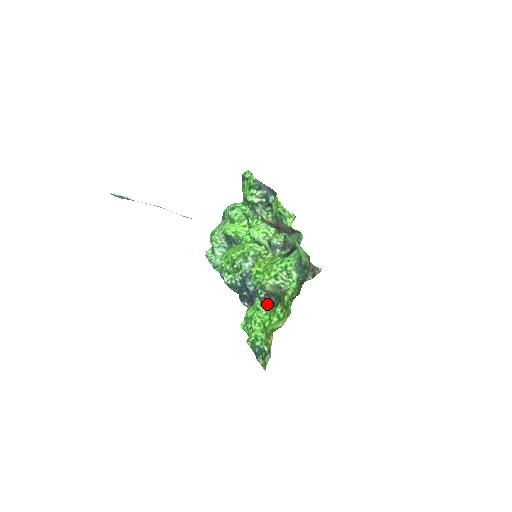
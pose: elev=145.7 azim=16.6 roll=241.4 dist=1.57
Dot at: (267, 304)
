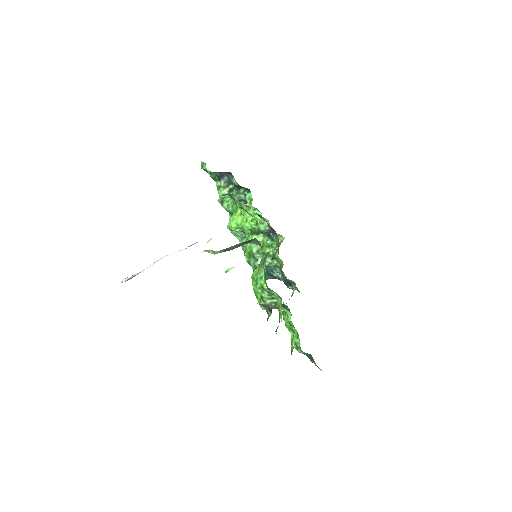
Dot at: (286, 308)
